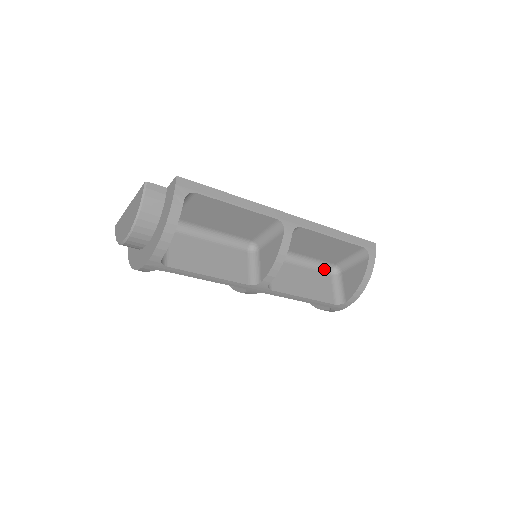
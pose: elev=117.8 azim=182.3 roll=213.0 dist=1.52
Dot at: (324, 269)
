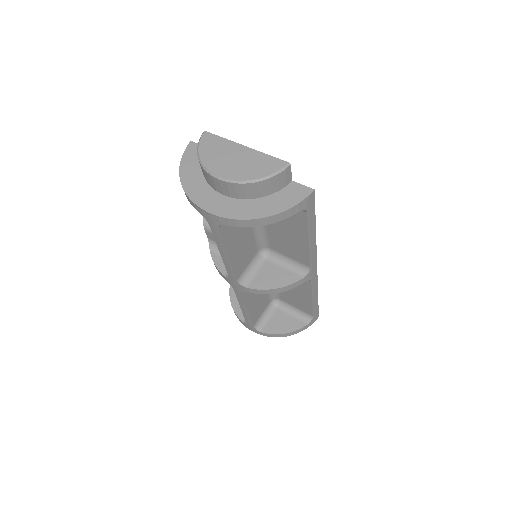
Dot at: (272, 296)
